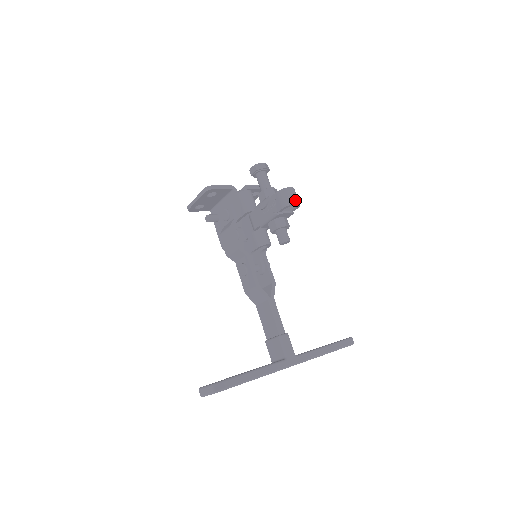
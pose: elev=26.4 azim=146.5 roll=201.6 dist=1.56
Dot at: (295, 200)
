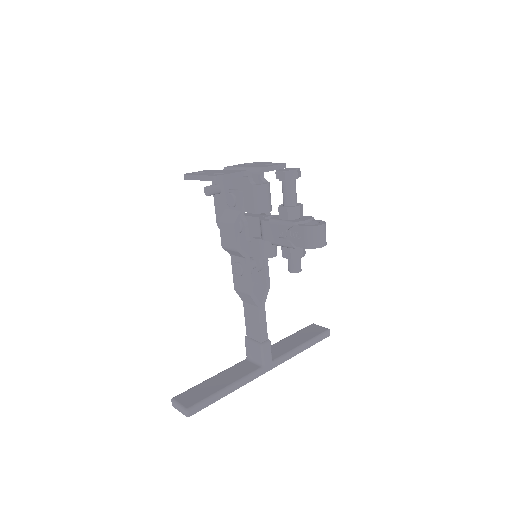
Dot at: (323, 242)
